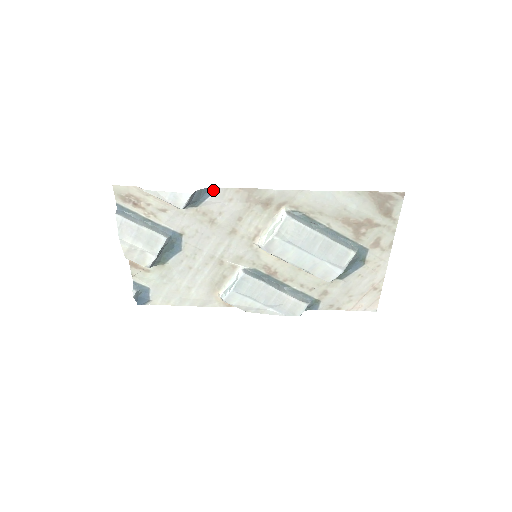
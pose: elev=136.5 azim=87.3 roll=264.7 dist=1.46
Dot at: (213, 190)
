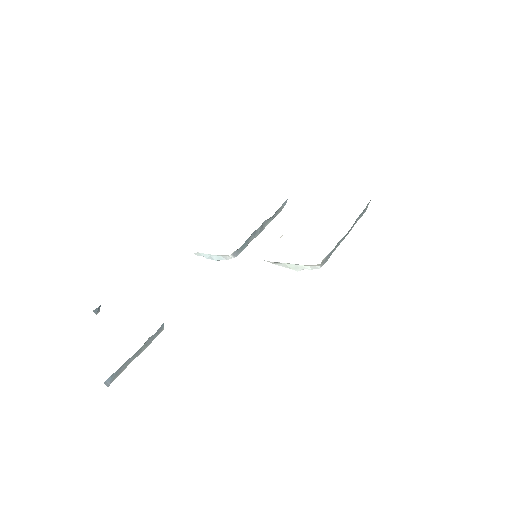
Dot at: occluded
